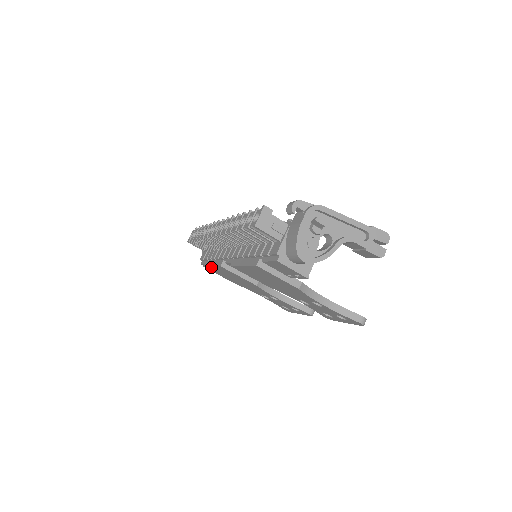
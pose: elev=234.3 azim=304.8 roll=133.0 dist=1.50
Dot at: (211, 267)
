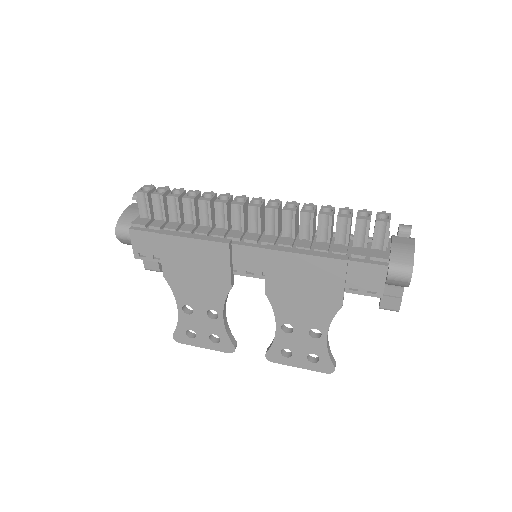
Dot at: (186, 239)
